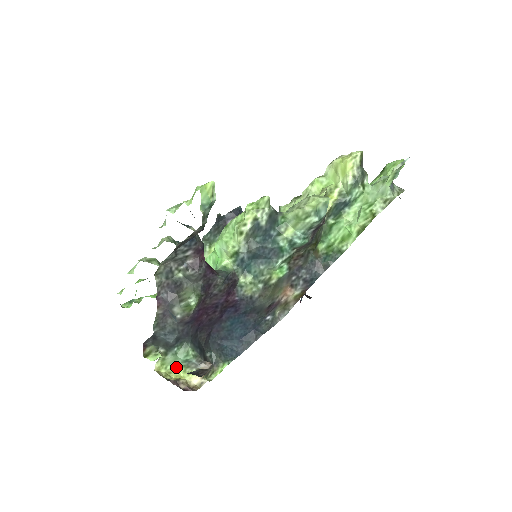
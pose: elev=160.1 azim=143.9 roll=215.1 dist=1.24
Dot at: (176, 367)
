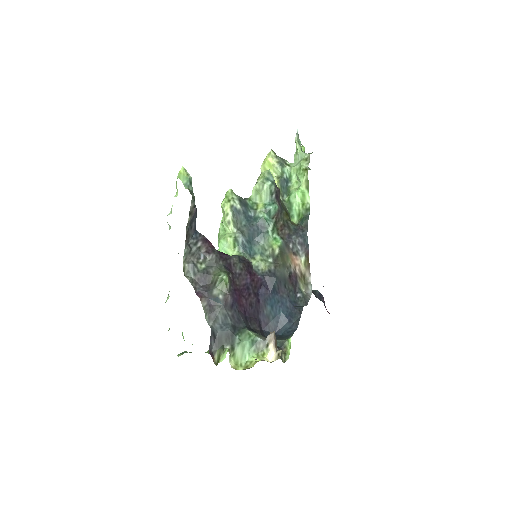
Dot at: (249, 359)
